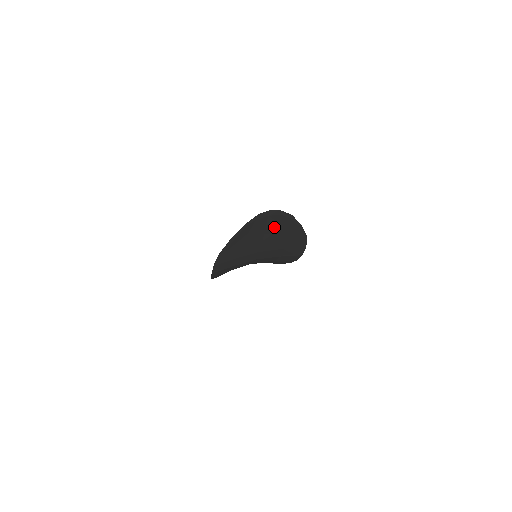
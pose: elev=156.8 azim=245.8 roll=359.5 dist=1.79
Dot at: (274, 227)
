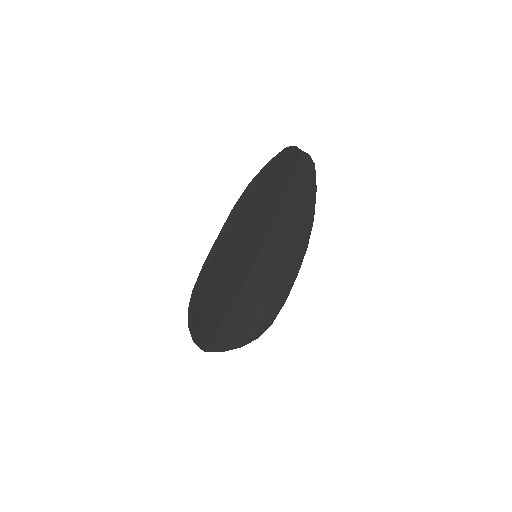
Dot at: (297, 180)
